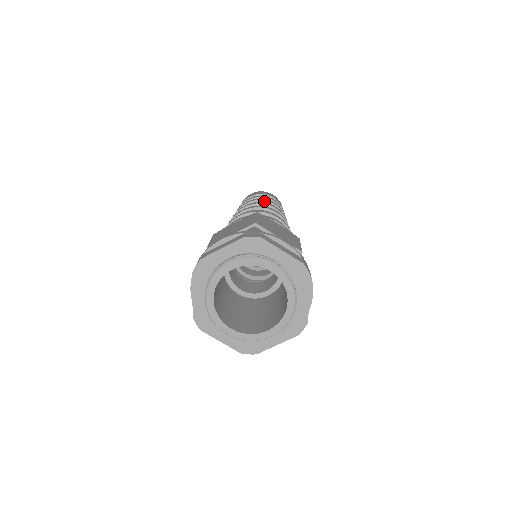
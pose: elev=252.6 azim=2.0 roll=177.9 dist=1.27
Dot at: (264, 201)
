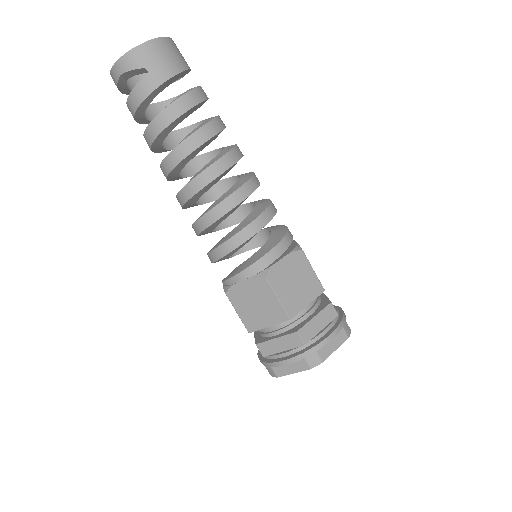
Dot at: occluded
